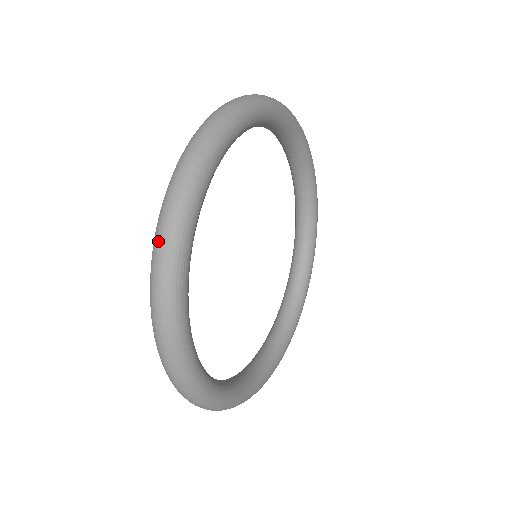
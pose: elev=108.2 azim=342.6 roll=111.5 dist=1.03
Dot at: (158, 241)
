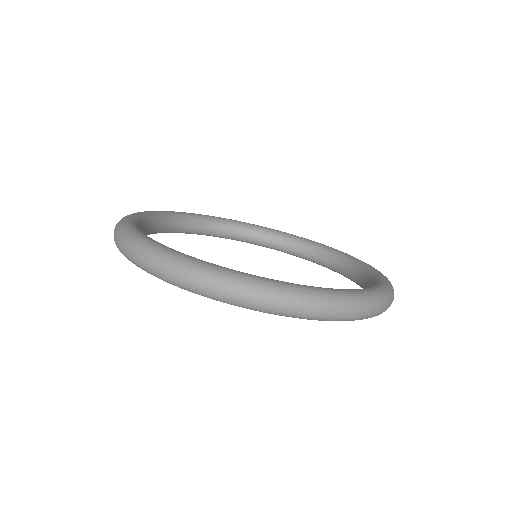
Dot at: (156, 270)
